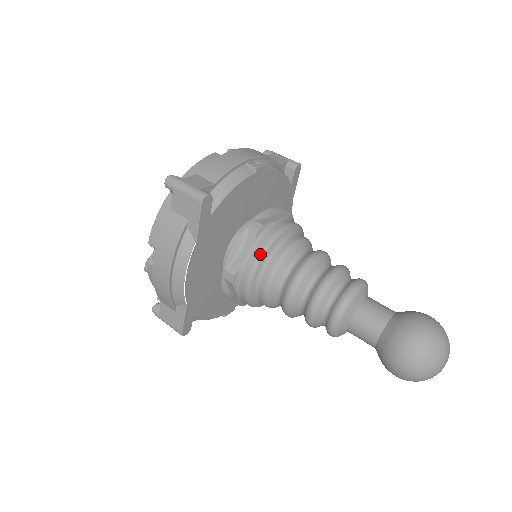
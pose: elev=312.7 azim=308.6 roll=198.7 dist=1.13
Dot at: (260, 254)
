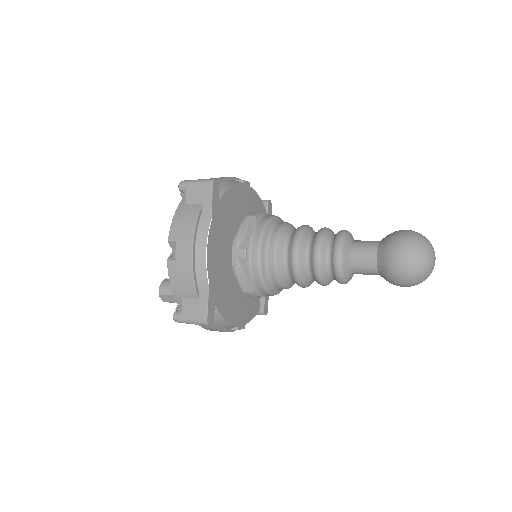
Dot at: (263, 228)
